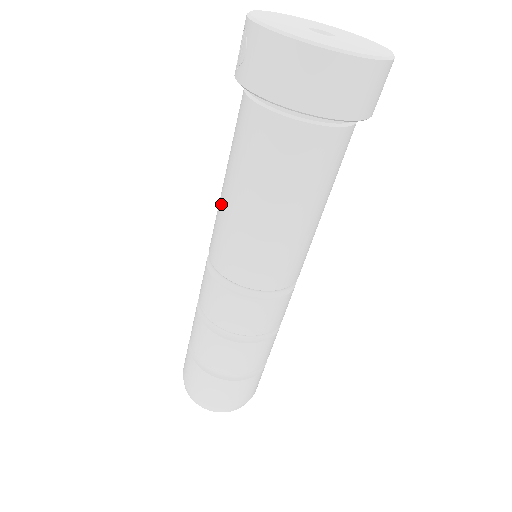
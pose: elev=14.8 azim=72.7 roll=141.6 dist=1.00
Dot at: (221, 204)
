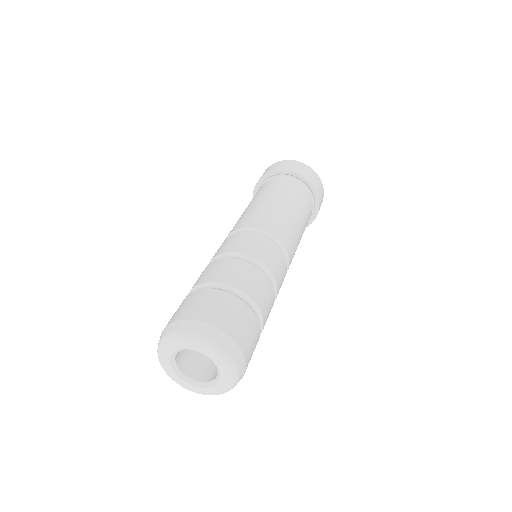
Dot at: (246, 211)
